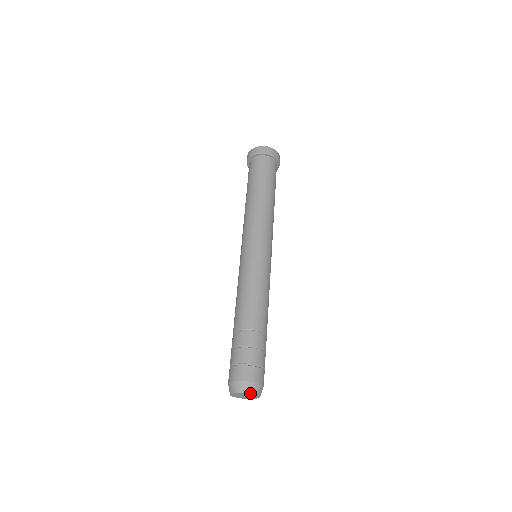
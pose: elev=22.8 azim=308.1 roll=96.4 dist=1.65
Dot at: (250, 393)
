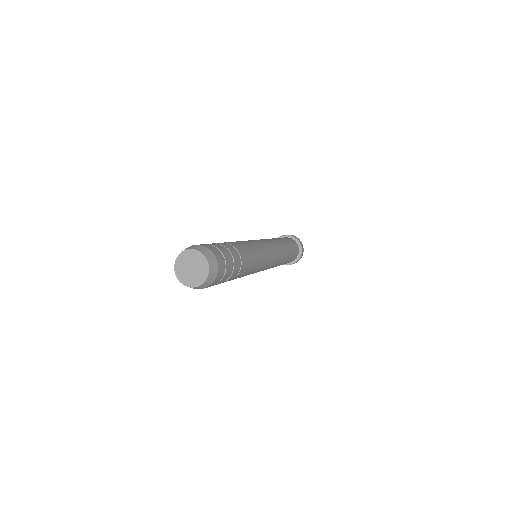
Dot at: (203, 253)
